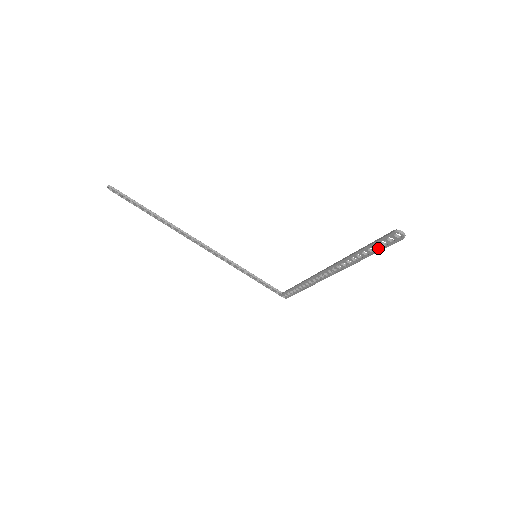
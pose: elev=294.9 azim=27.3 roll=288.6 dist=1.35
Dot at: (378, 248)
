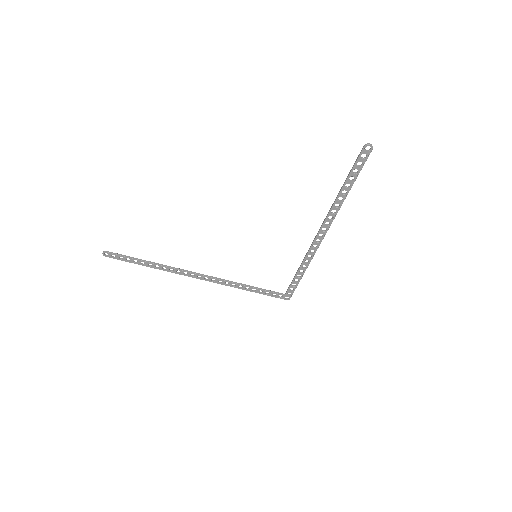
Dot at: (356, 173)
